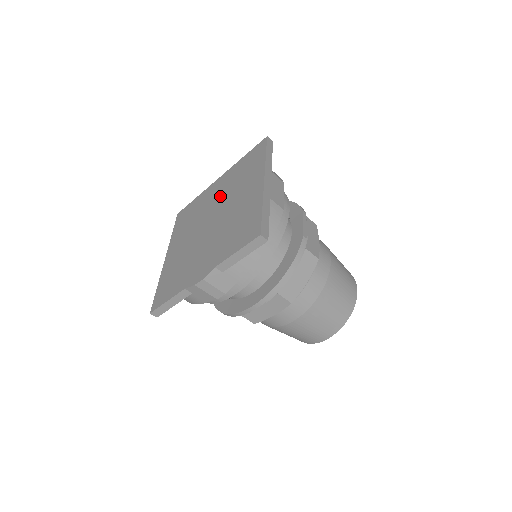
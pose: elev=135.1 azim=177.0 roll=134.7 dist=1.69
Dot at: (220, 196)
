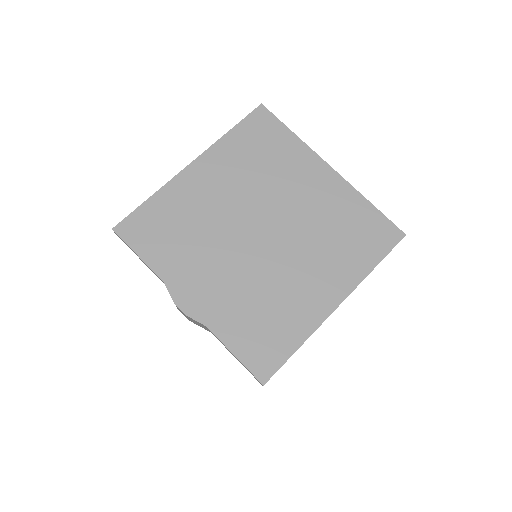
Dot at: (303, 211)
